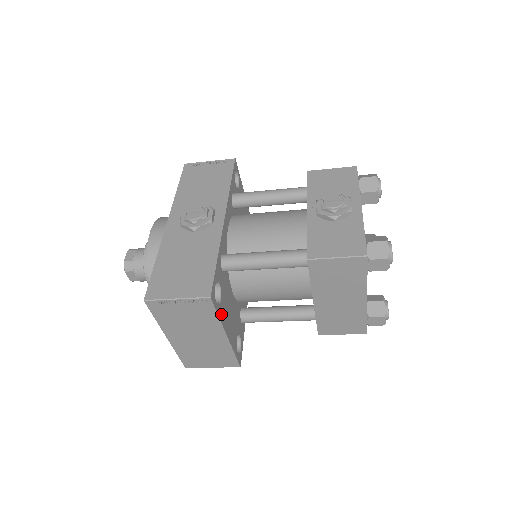
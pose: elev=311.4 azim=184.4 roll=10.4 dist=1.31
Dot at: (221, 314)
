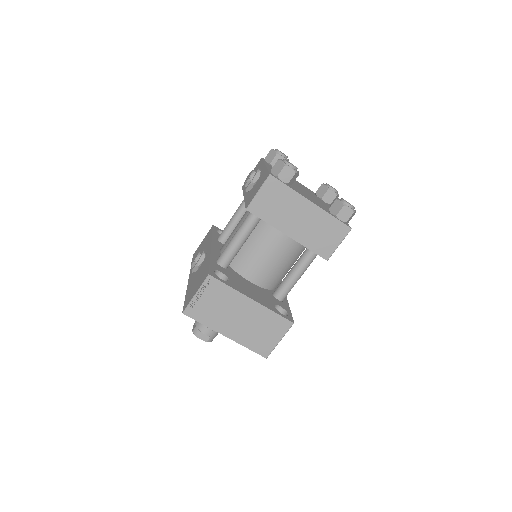
Dot at: (234, 287)
